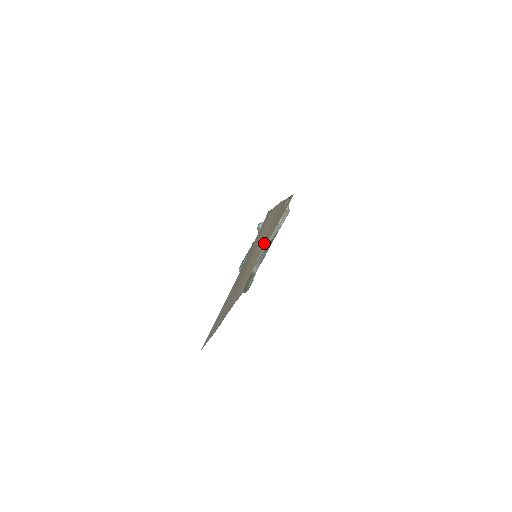
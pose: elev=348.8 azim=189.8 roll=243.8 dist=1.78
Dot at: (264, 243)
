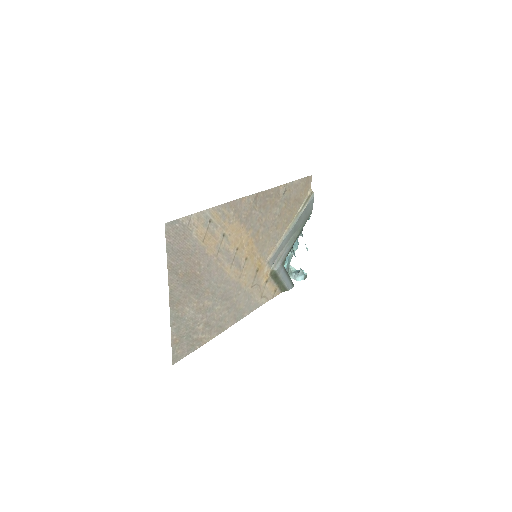
Dot at: (266, 240)
